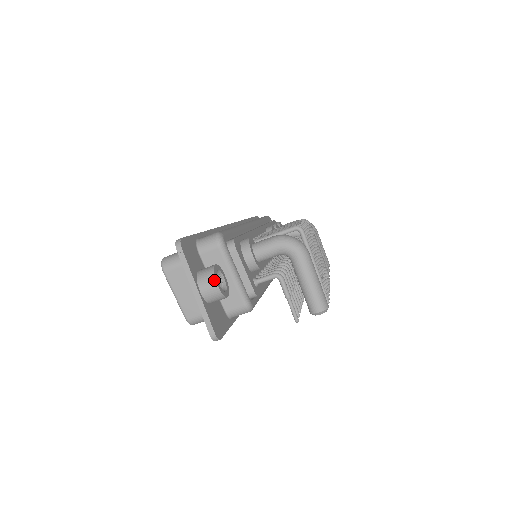
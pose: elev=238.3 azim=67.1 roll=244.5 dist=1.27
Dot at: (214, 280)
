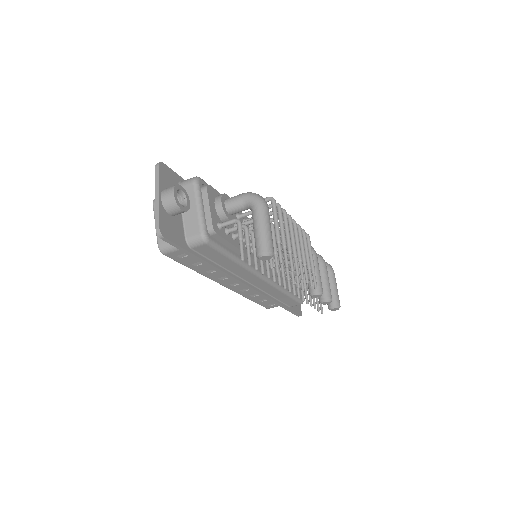
Dot at: (173, 189)
